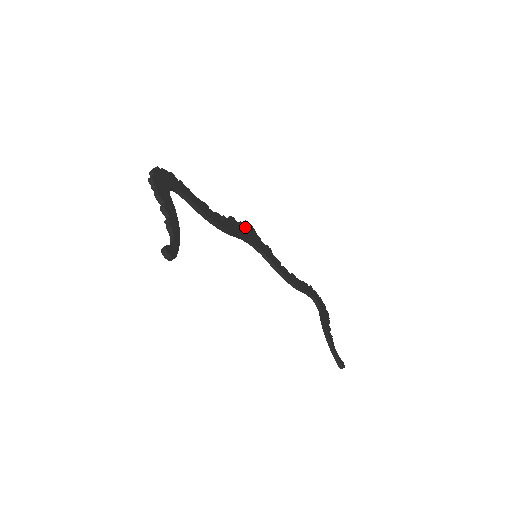
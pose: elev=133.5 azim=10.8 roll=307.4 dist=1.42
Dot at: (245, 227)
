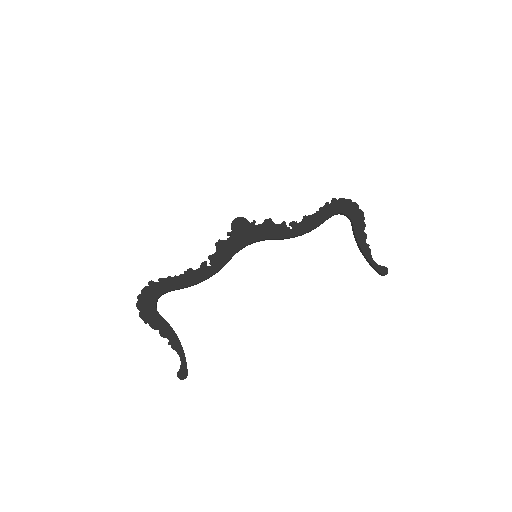
Dot at: (234, 234)
